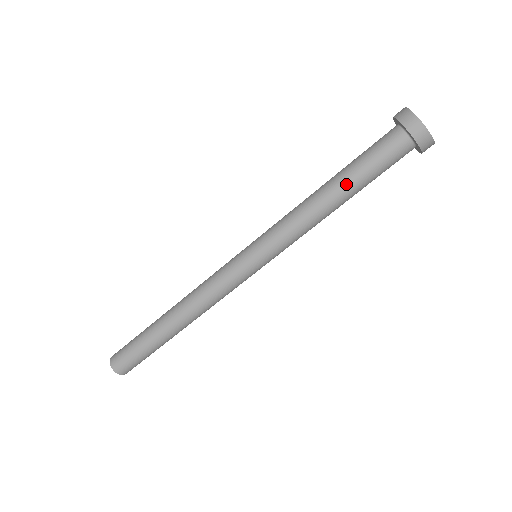
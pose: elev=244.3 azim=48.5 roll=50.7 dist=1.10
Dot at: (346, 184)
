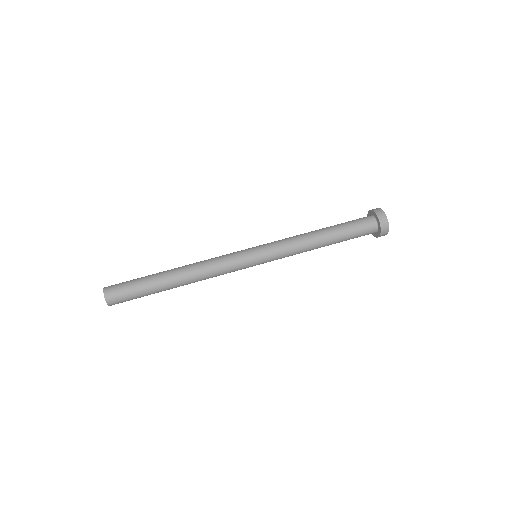
Dot at: (330, 227)
